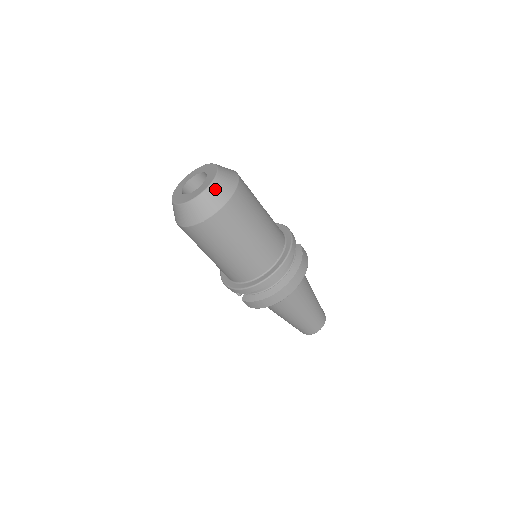
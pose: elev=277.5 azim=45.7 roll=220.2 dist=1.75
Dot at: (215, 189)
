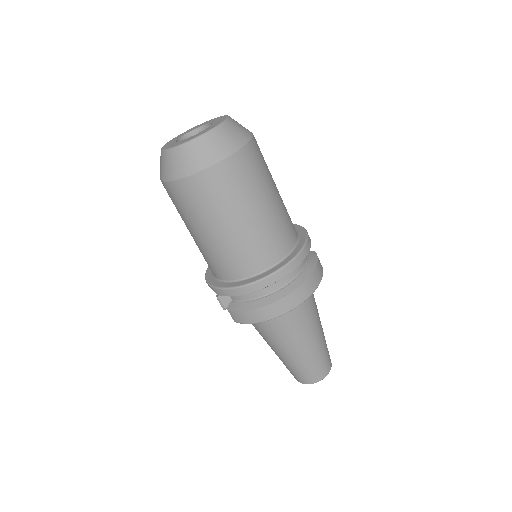
Dot at: (219, 135)
